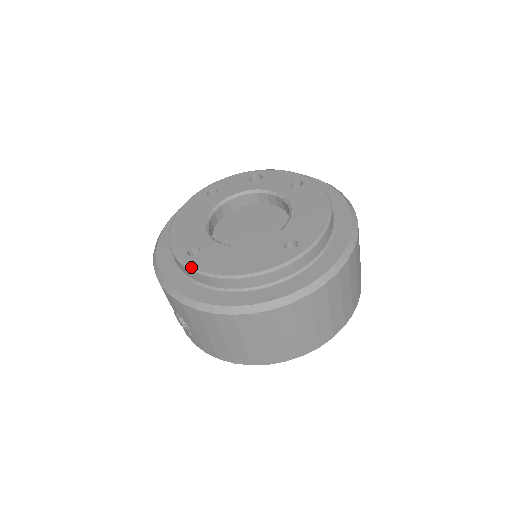
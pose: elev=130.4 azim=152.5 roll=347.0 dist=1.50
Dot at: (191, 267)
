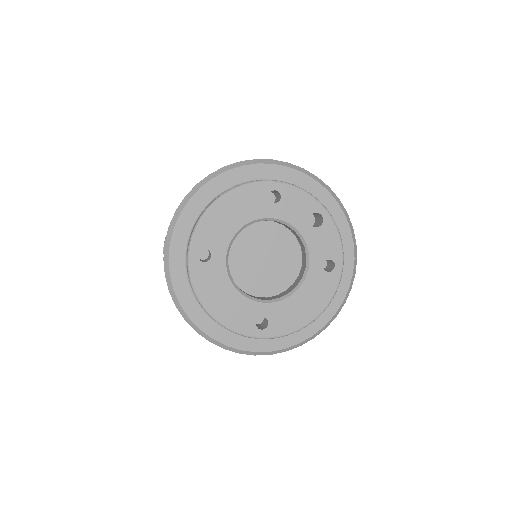
Dot at: (190, 271)
